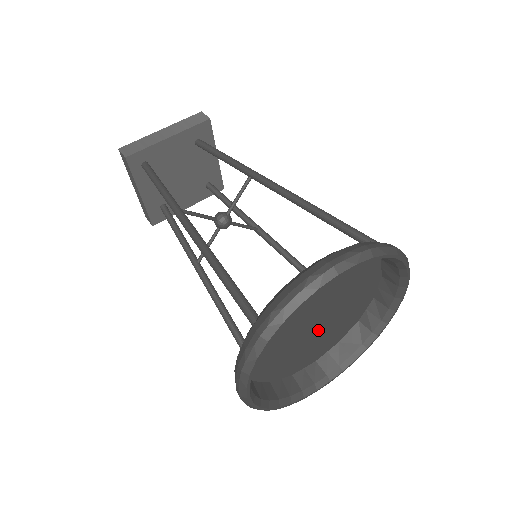
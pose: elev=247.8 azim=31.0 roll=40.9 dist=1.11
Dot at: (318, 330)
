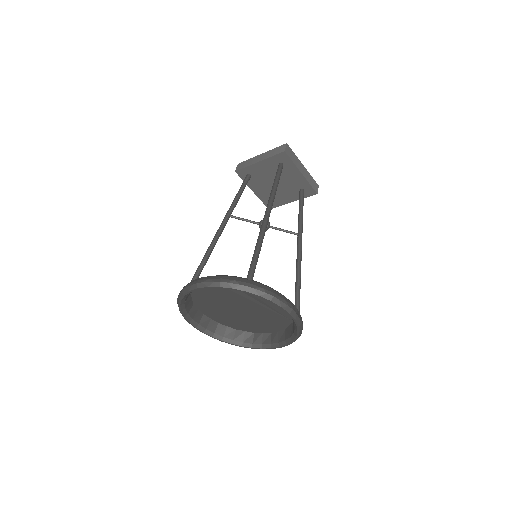
Dot at: (251, 314)
